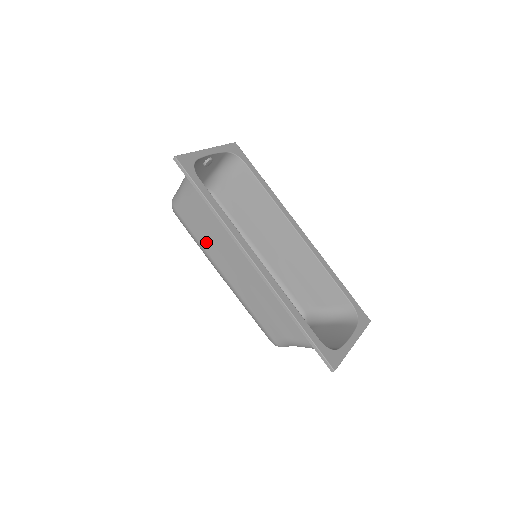
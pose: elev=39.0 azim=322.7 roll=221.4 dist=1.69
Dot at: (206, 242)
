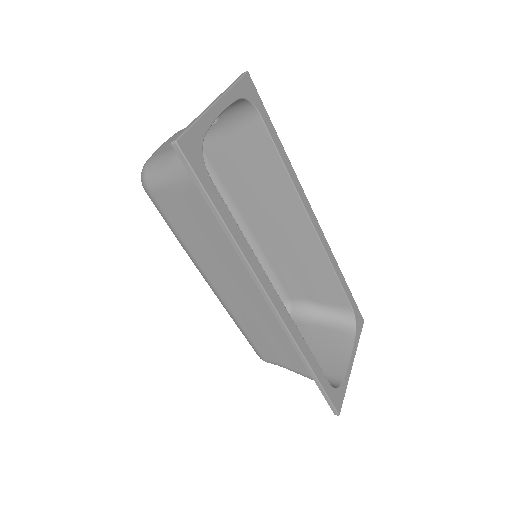
Dot at: (196, 248)
